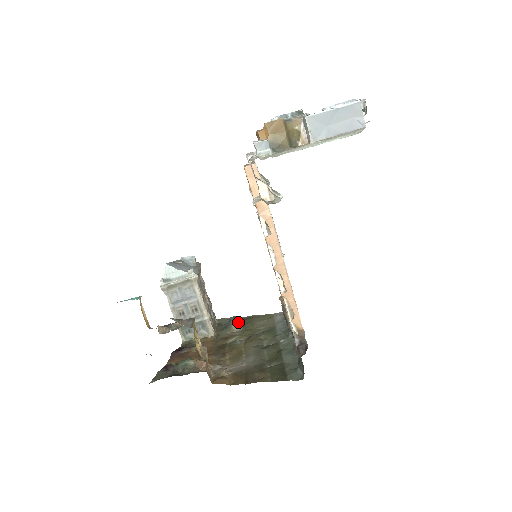
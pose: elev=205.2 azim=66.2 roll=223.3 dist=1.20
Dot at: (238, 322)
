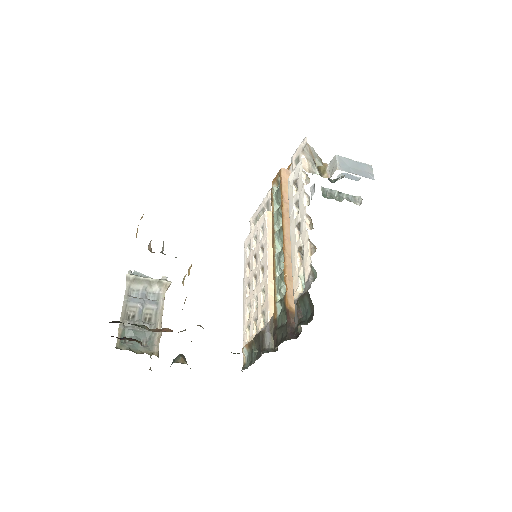
Dot at: (186, 361)
